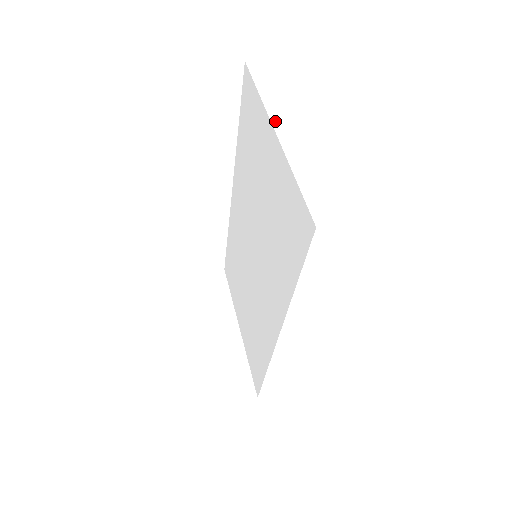
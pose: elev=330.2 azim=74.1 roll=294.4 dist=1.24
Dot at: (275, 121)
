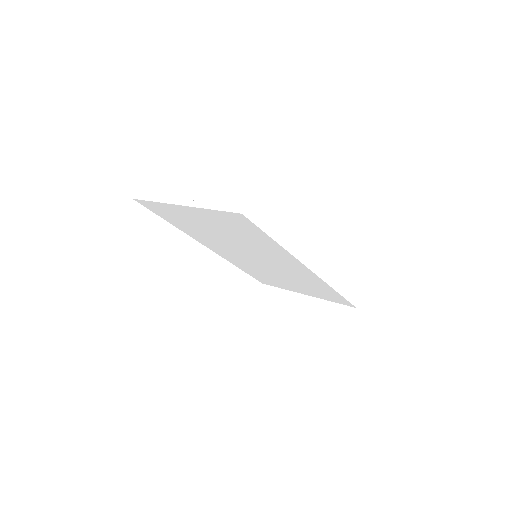
Dot at: (175, 202)
